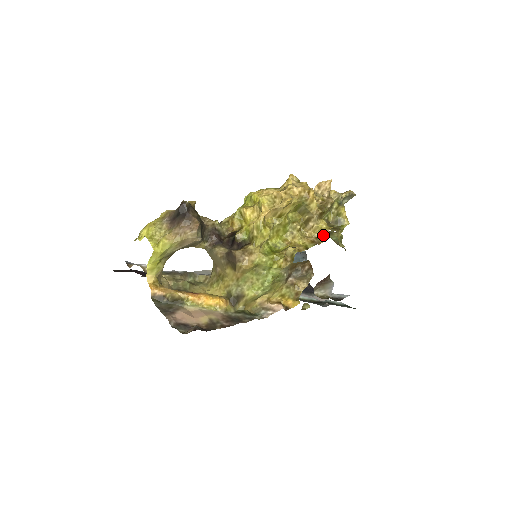
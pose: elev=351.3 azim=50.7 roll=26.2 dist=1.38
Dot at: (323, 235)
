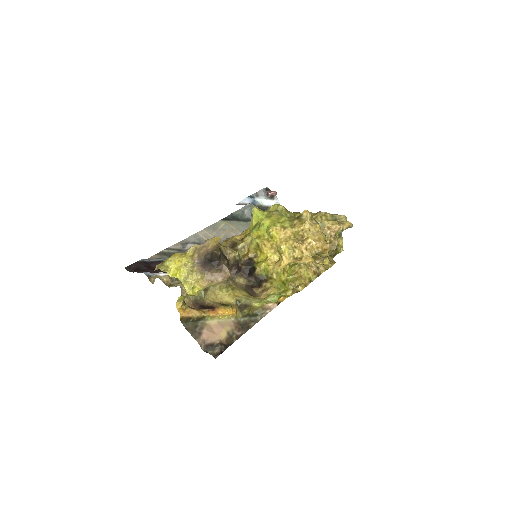
Dot at: (324, 267)
